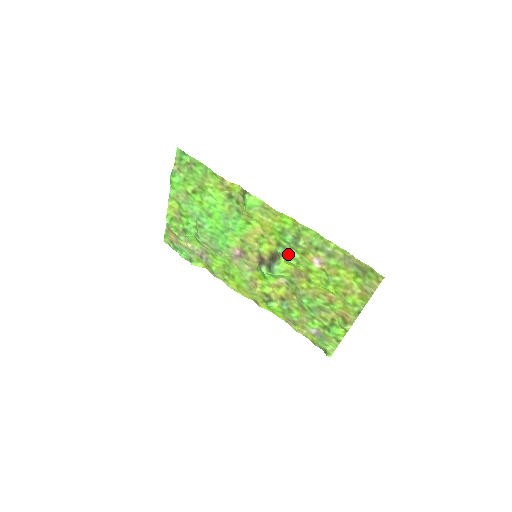
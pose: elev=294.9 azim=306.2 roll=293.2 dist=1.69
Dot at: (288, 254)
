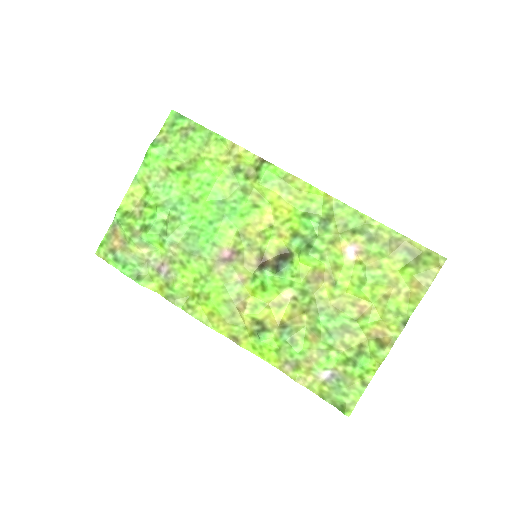
Dot at: (309, 245)
